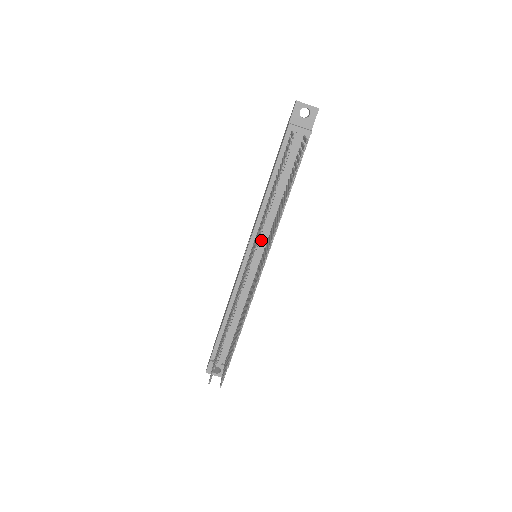
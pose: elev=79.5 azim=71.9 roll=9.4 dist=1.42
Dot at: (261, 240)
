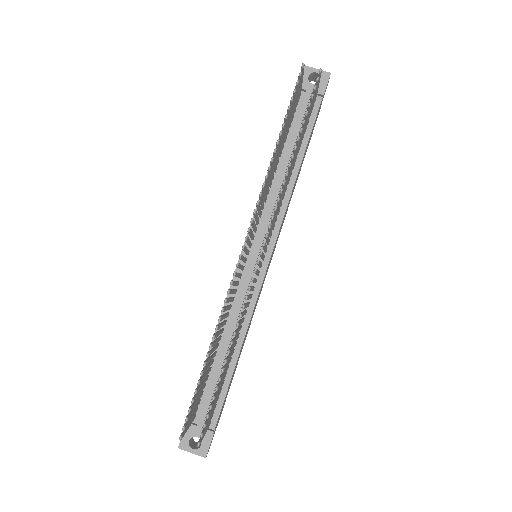
Dot at: (263, 229)
